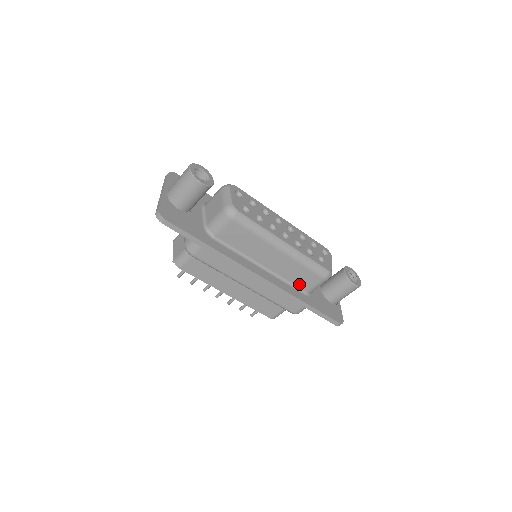
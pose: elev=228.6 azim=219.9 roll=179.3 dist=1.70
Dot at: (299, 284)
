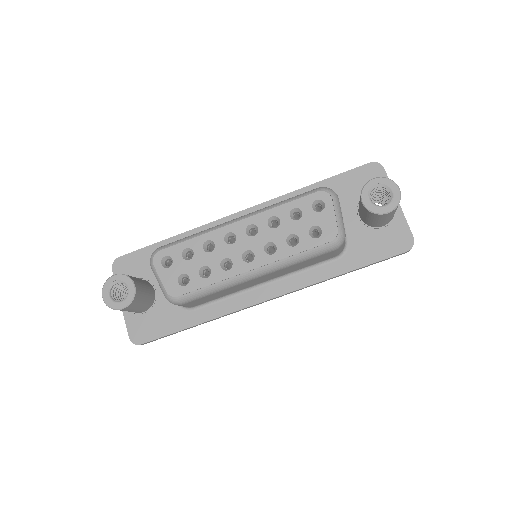
Dot at: (318, 261)
